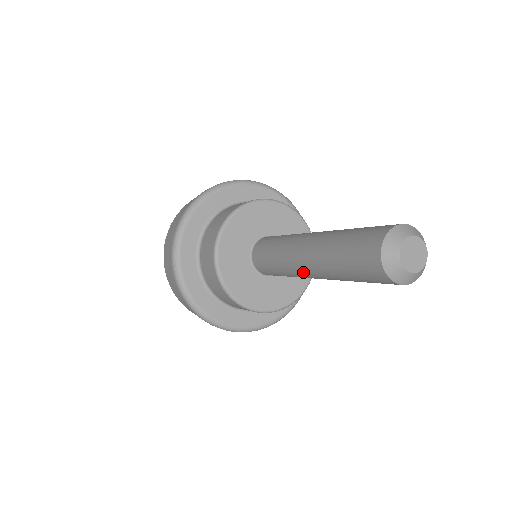
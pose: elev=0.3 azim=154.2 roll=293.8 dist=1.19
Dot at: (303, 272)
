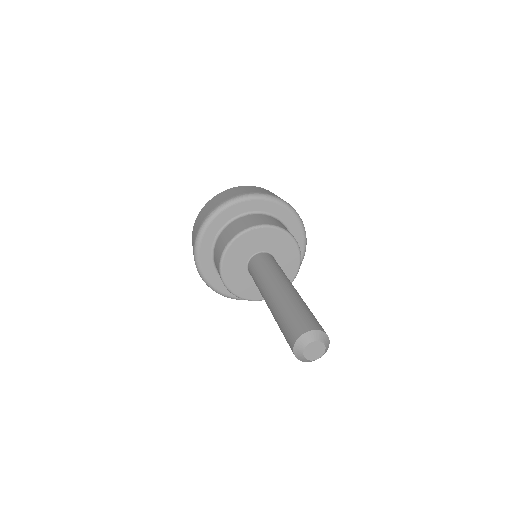
Dot at: occluded
